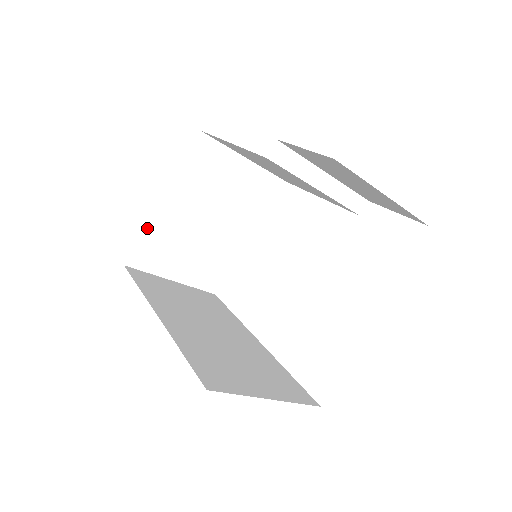
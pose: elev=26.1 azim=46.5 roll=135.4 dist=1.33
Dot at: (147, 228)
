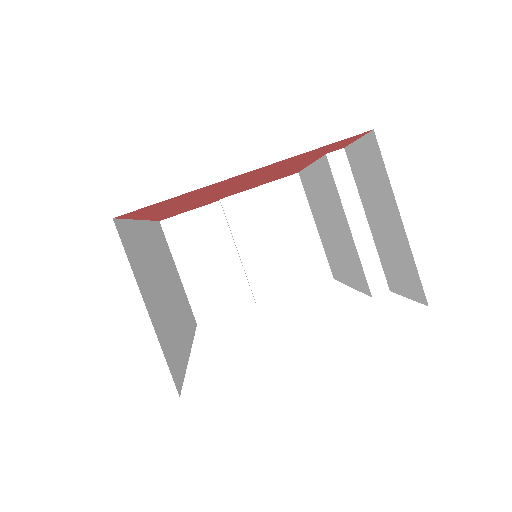
Dot at: (201, 211)
